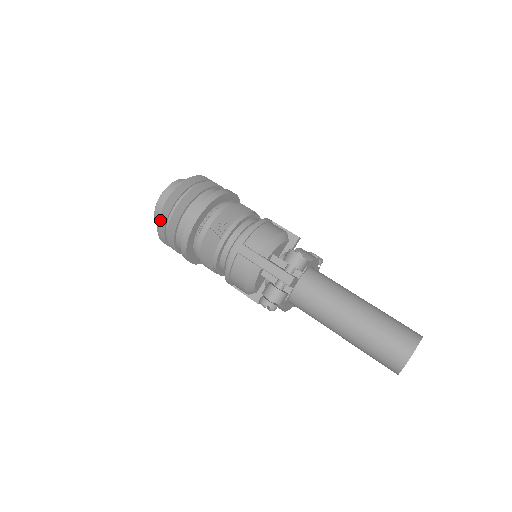
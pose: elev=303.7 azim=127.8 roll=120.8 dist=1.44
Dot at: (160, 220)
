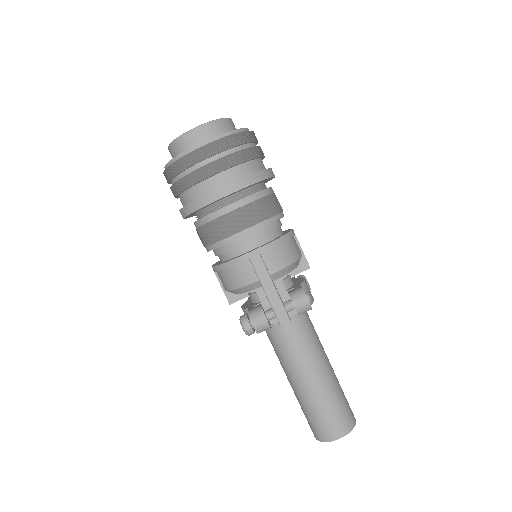
Dot at: (182, 160)
